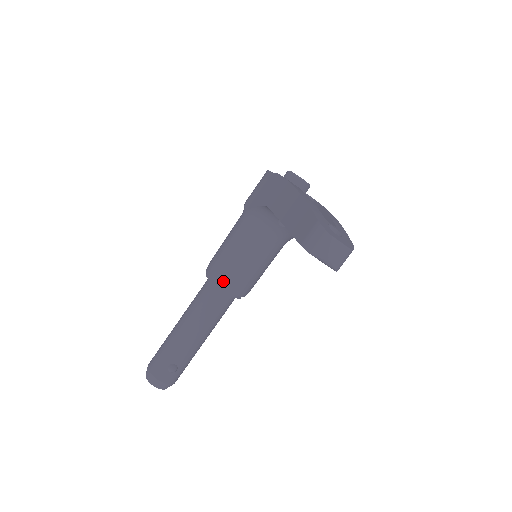
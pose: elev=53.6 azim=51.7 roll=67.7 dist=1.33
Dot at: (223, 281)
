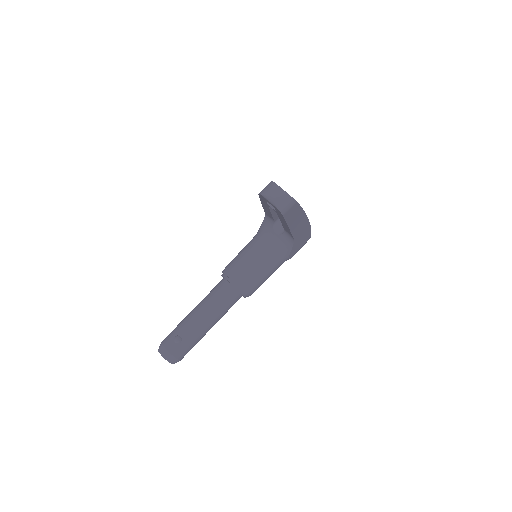
Dot at: (229, 272)
